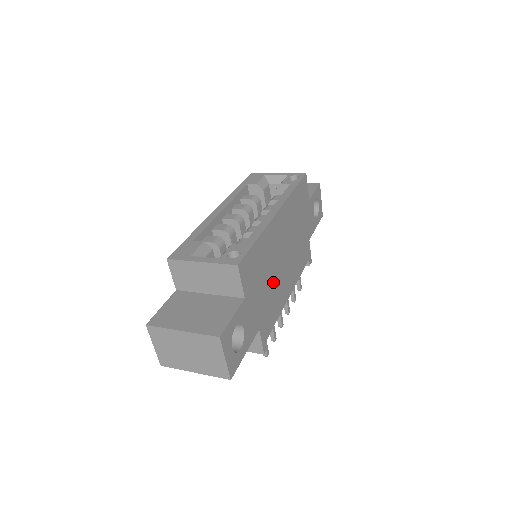
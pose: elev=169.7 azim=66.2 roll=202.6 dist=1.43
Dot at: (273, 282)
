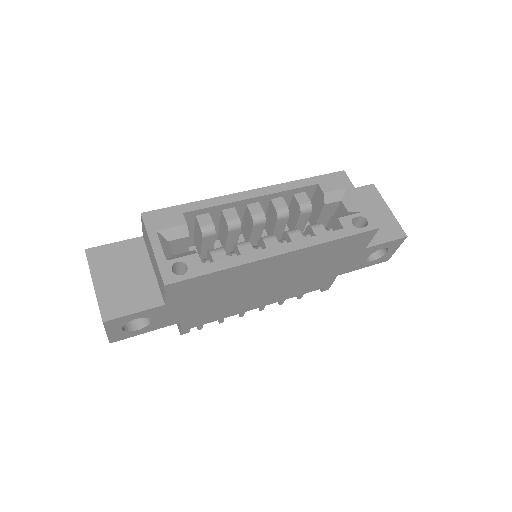
Dot at: (232, 298)
